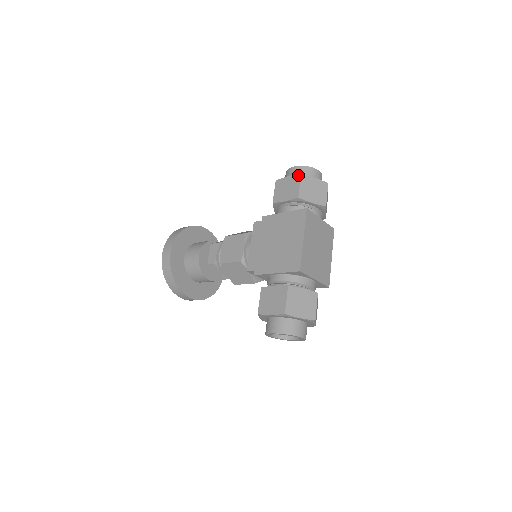
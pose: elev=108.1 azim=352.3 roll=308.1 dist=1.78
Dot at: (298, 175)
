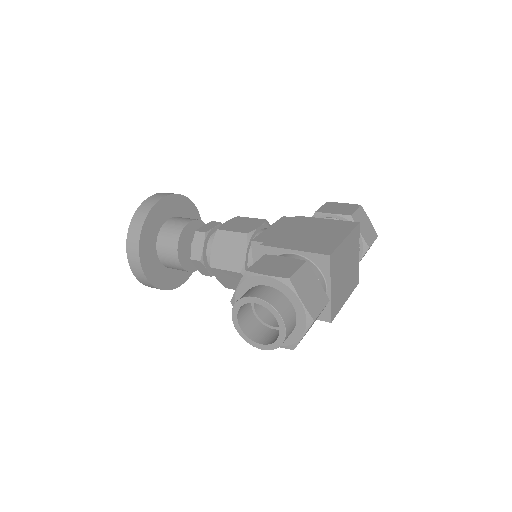
Dot at: (357, 204)
